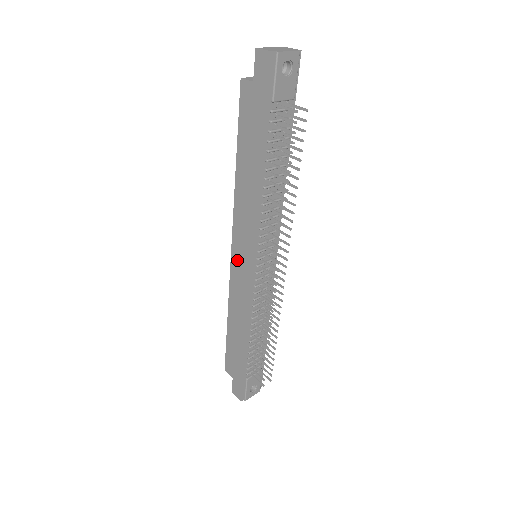
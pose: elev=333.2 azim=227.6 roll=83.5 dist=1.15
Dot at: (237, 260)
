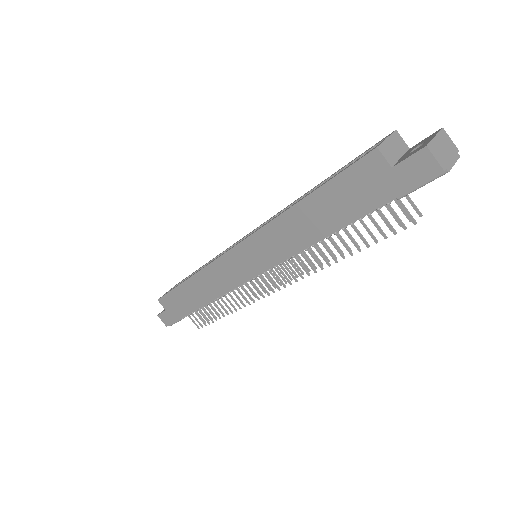
Dot at: (237, 258)
